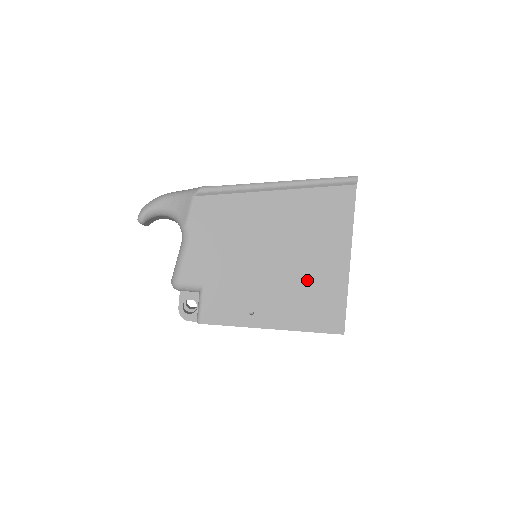
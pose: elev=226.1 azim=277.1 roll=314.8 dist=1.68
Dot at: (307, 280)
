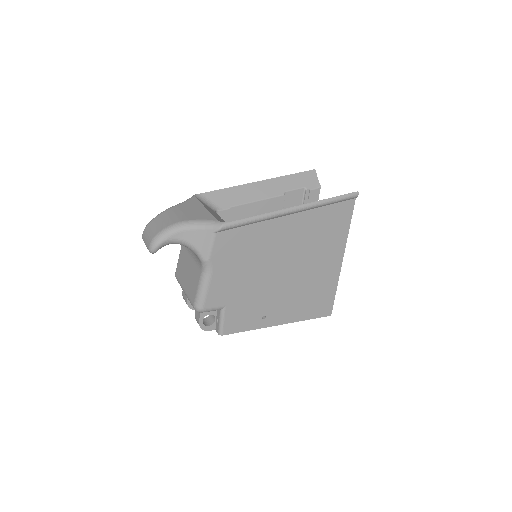
Dot at: (308, 283)
